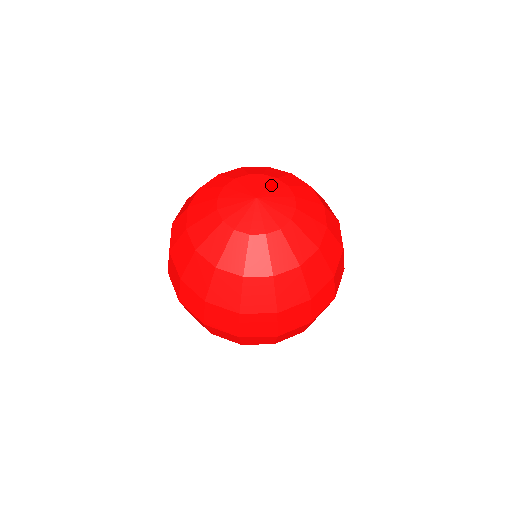
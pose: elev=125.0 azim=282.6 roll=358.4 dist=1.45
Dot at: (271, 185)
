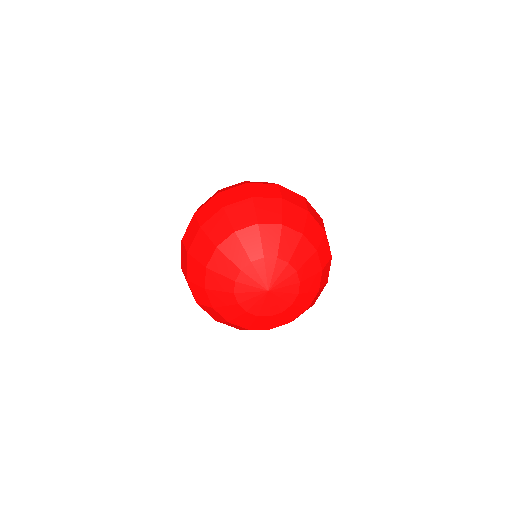
Dot at: (282, 273)
